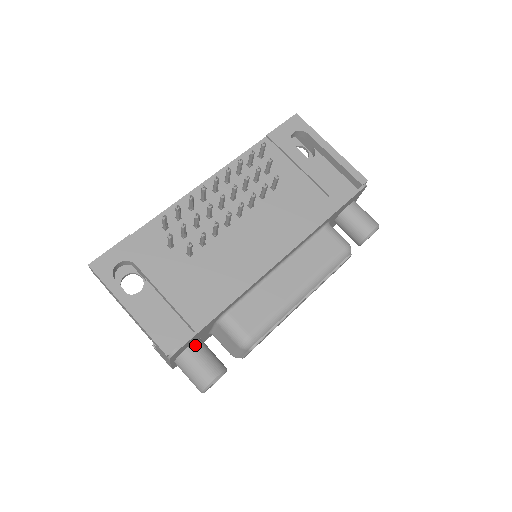
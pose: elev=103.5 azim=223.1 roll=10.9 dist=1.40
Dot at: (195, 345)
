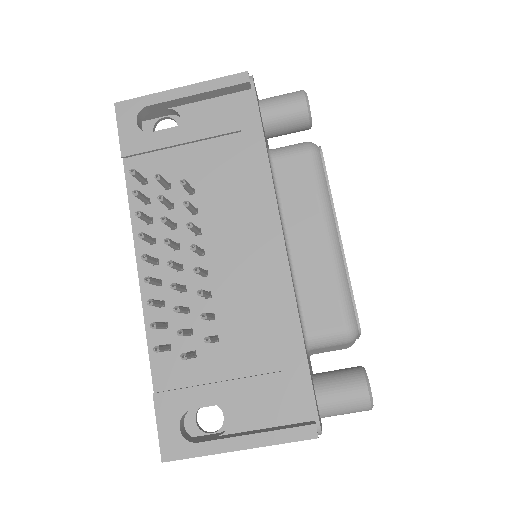
Dot at: (318, 389)
